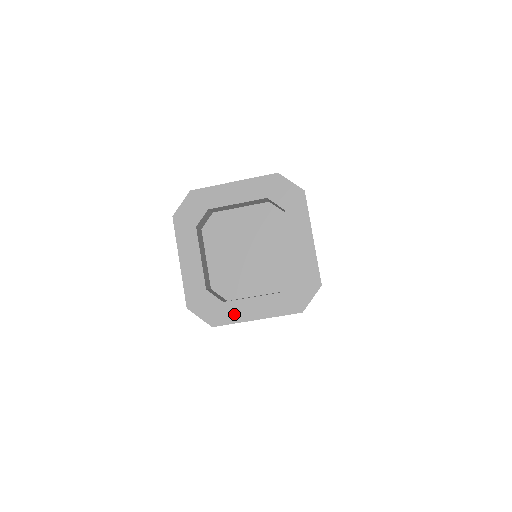
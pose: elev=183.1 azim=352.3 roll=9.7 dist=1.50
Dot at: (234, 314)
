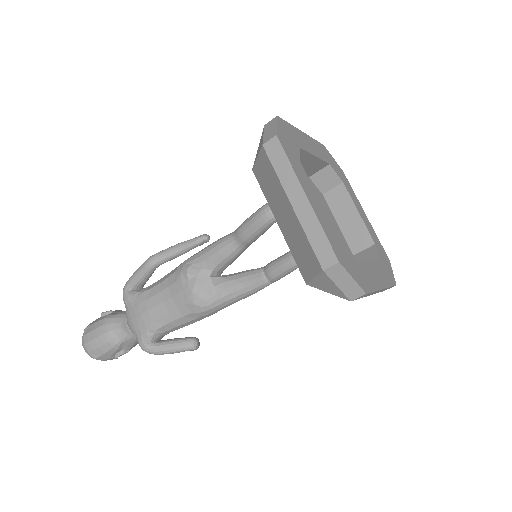
Dot at: (298, 169)
